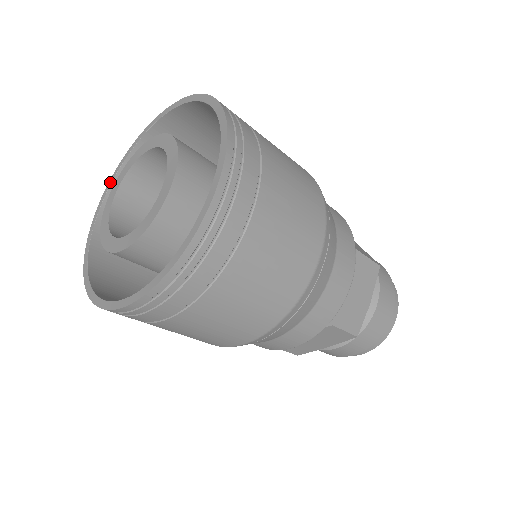
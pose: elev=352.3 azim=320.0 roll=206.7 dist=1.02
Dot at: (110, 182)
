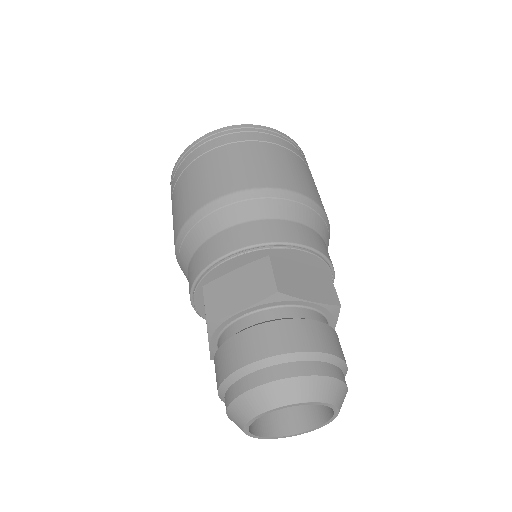
Dot at: occluded
